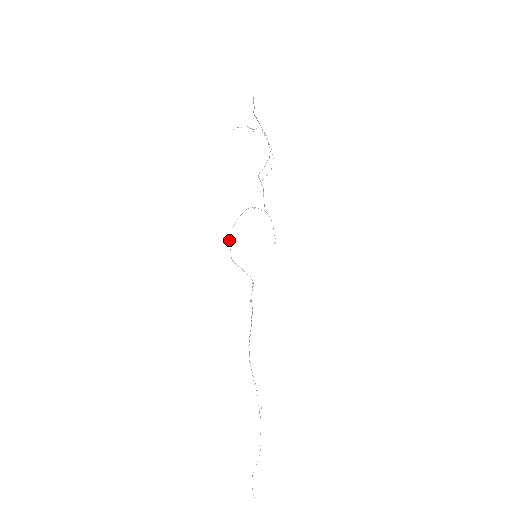
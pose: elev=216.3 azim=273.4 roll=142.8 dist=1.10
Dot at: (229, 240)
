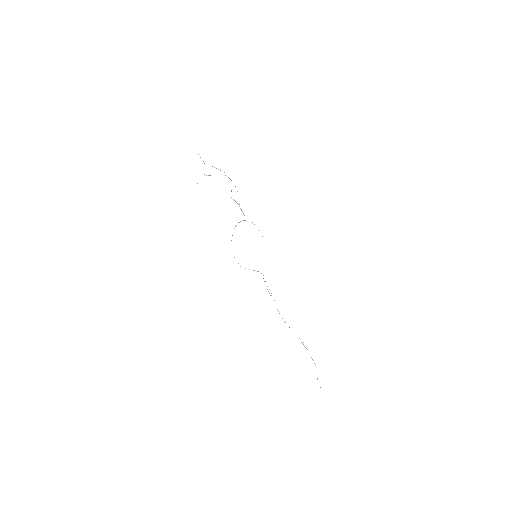
Dot at: occluded
